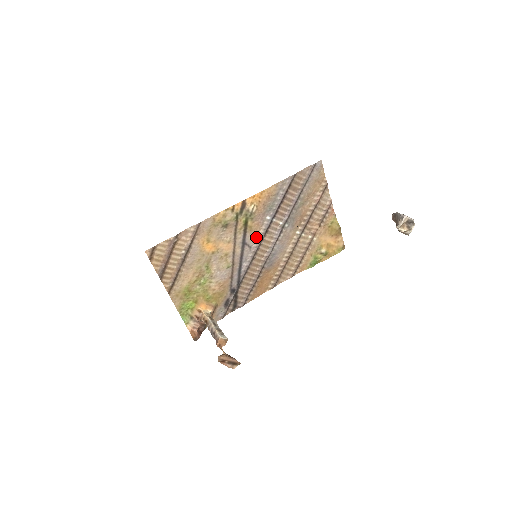
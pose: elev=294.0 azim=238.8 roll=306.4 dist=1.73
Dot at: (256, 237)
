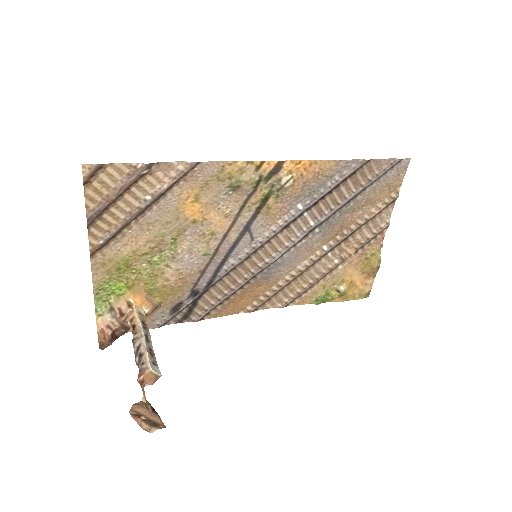
Dot at: (268, 227)
